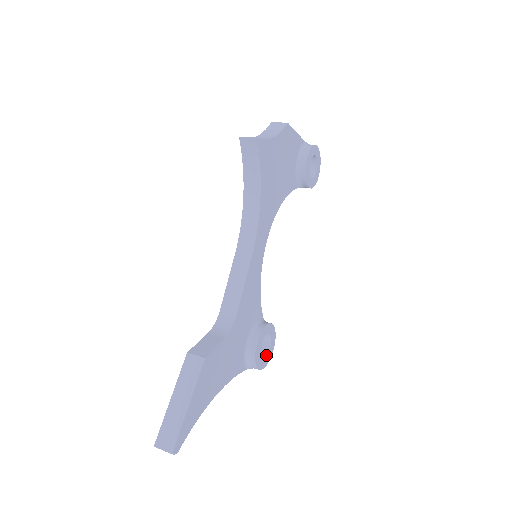
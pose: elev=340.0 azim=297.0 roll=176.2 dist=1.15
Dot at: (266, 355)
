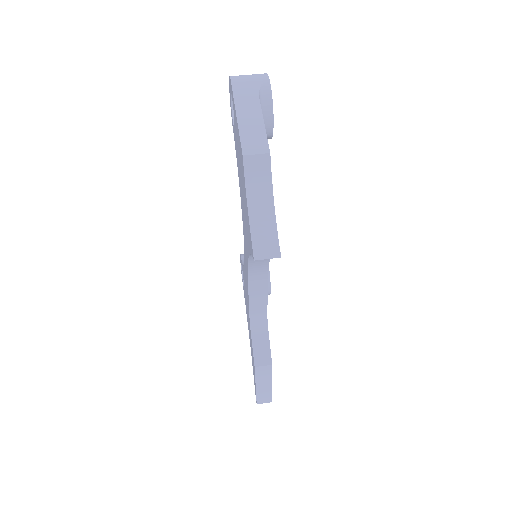
Dot at: occluded
